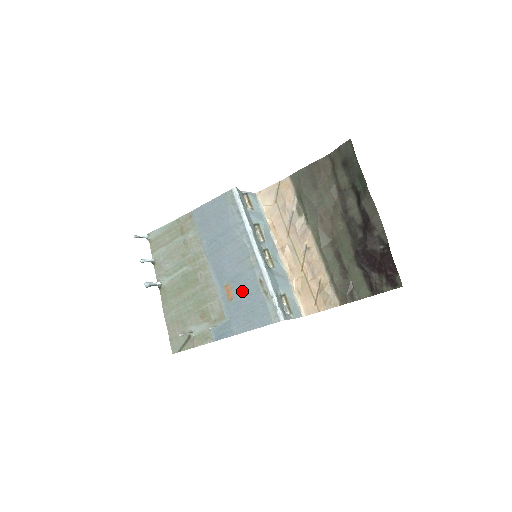
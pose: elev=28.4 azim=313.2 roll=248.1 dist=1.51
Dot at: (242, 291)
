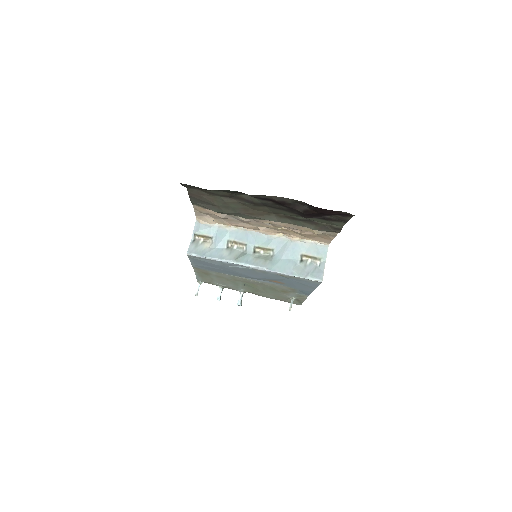
Dot at: (280, 280)
